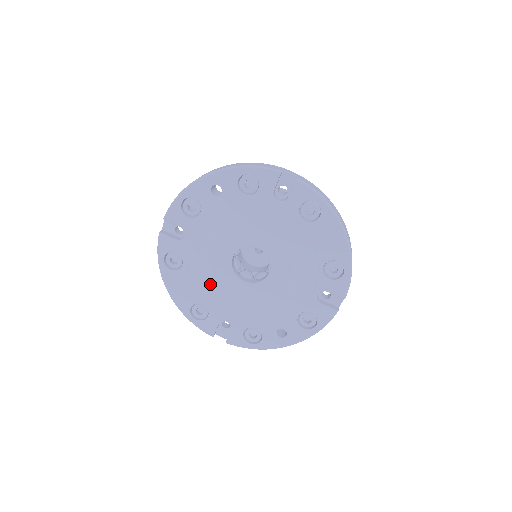
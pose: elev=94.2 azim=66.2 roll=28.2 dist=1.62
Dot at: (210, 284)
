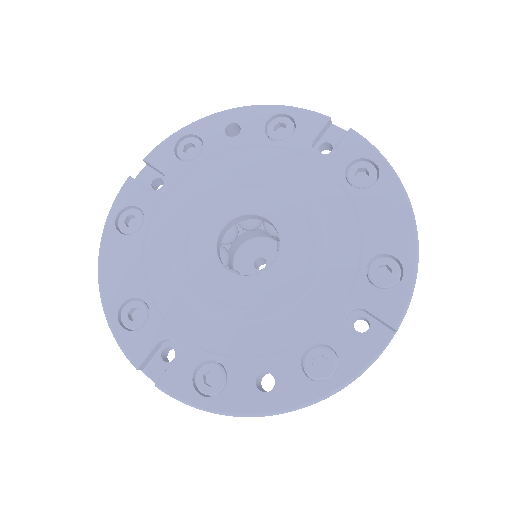
Dot at: (171, 266)
